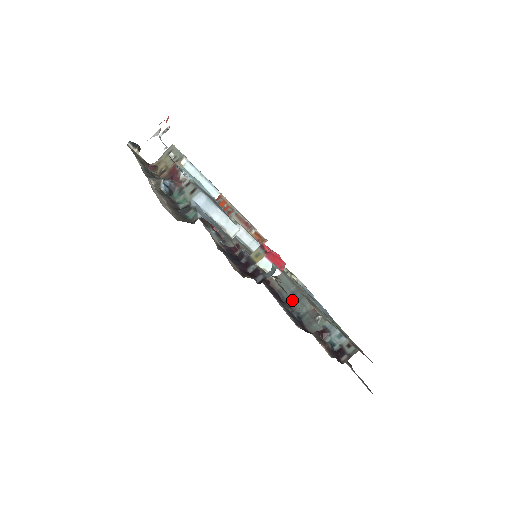
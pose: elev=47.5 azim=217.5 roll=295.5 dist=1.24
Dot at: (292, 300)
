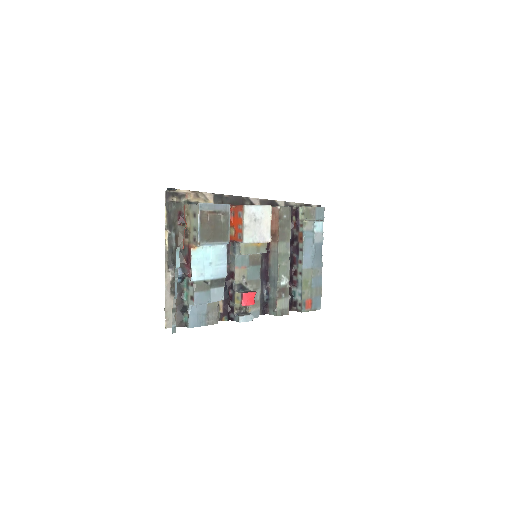
Dot at: (272, 282)
